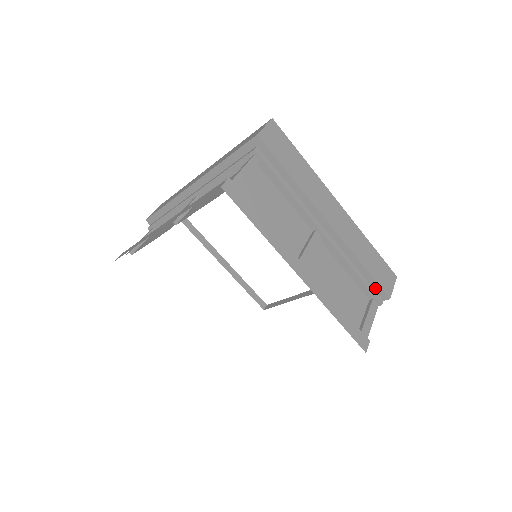
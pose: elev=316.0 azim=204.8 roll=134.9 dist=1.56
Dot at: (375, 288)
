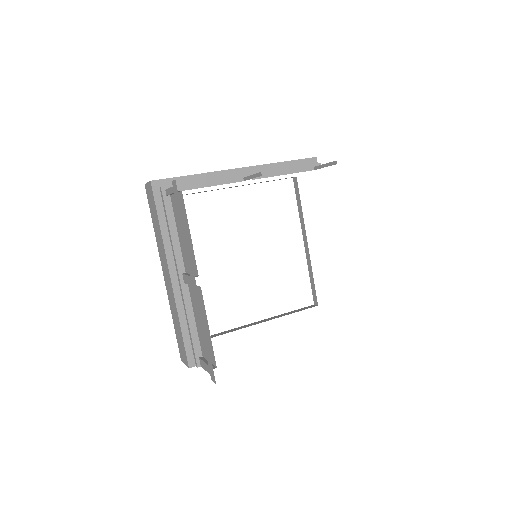
Dot at: (305, 163)
